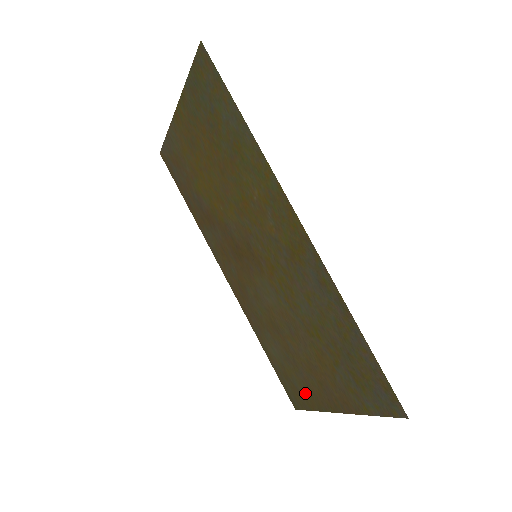
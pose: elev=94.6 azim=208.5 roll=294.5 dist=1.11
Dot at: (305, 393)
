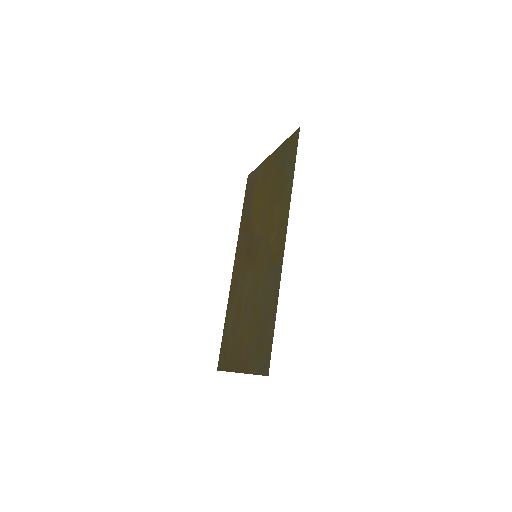
Dot at: (229, 357)
